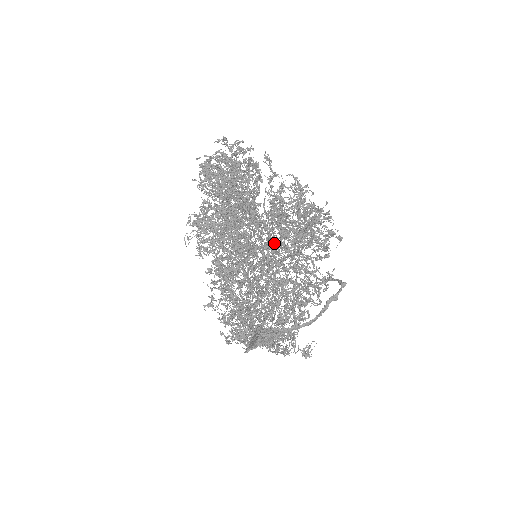
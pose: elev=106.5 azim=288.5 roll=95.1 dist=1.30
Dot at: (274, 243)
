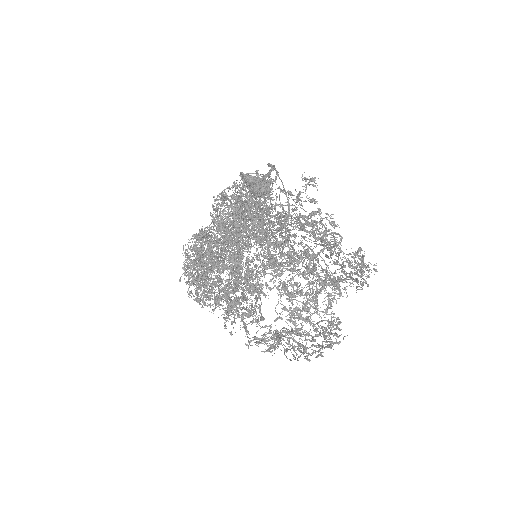
Dot at: occluded
